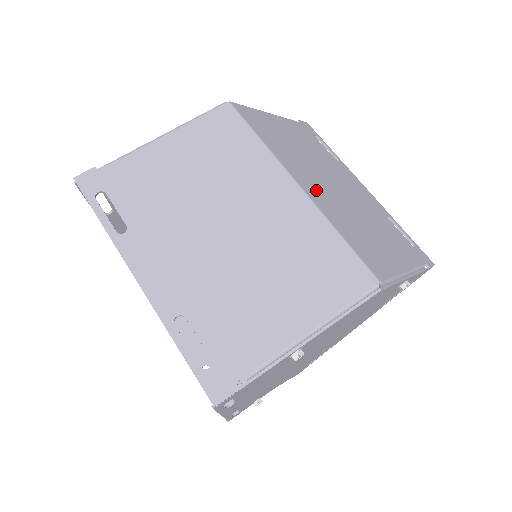
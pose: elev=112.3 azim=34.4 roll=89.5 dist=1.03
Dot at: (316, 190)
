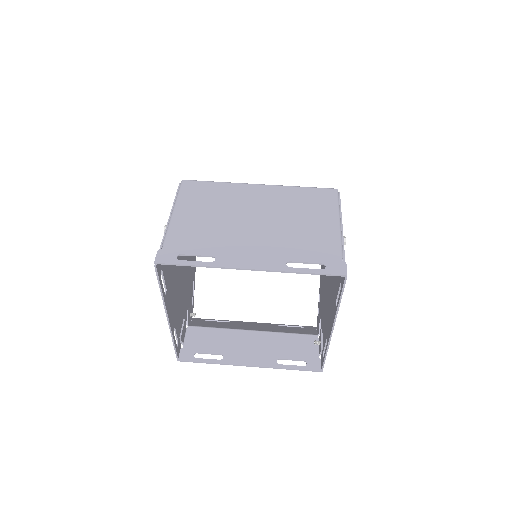
Dot at: occluded
